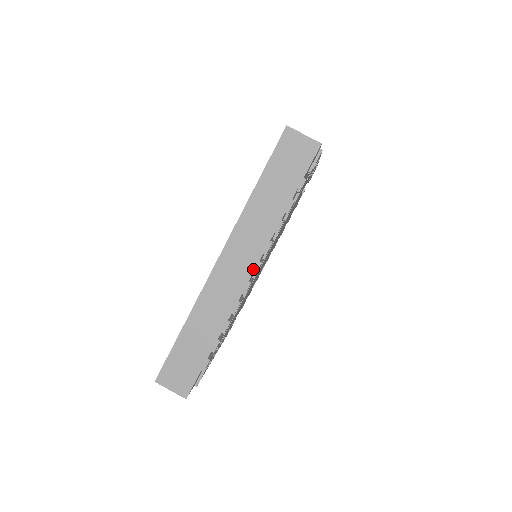
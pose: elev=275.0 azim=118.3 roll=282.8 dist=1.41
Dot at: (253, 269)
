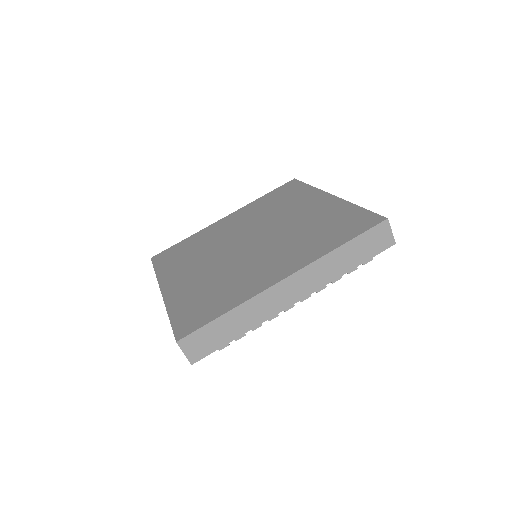
Dot at: occluded
